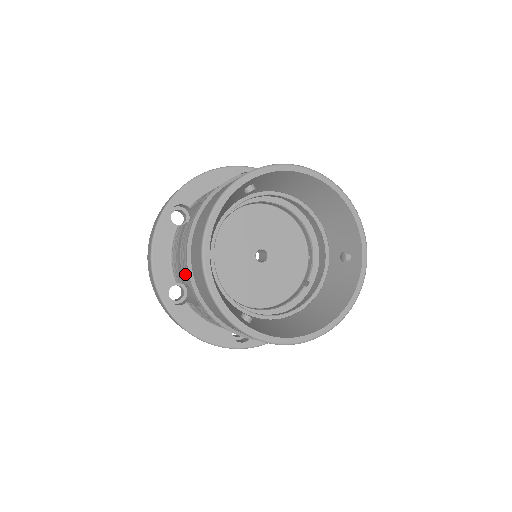
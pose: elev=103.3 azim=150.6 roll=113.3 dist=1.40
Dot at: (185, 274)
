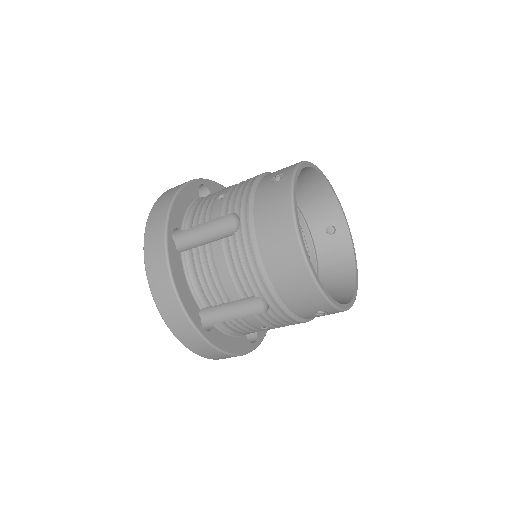
Dot at: (251, 286)
